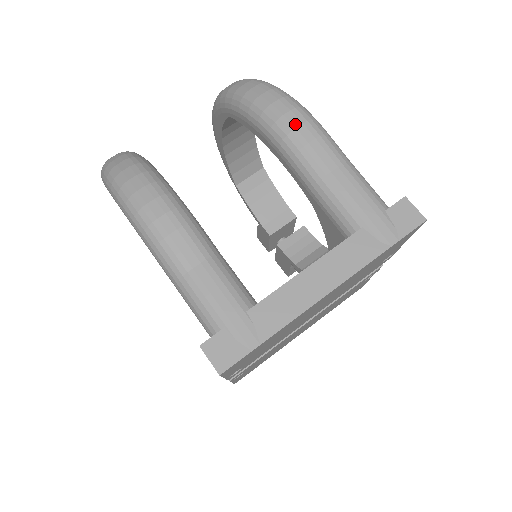
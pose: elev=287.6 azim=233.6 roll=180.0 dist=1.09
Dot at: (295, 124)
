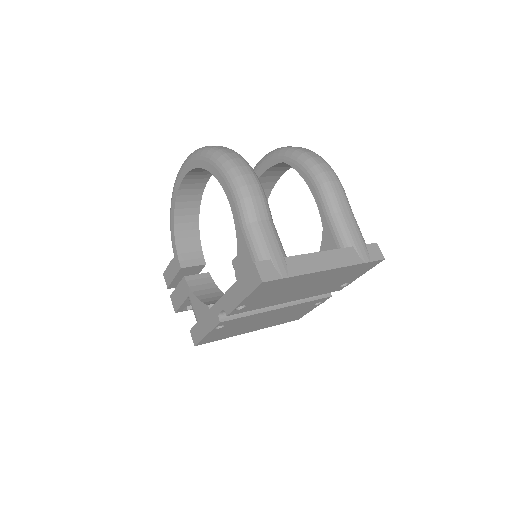
Dot at: (332, 179)
